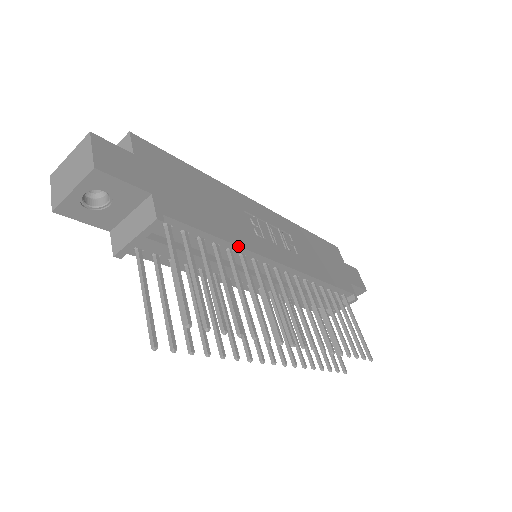
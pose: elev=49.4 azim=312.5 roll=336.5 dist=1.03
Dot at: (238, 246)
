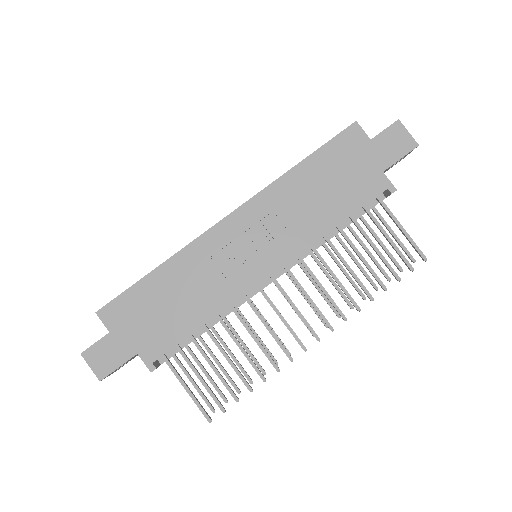
Dot at: occluded
